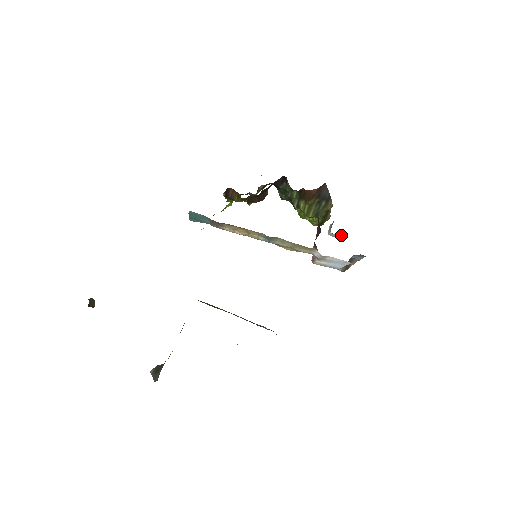
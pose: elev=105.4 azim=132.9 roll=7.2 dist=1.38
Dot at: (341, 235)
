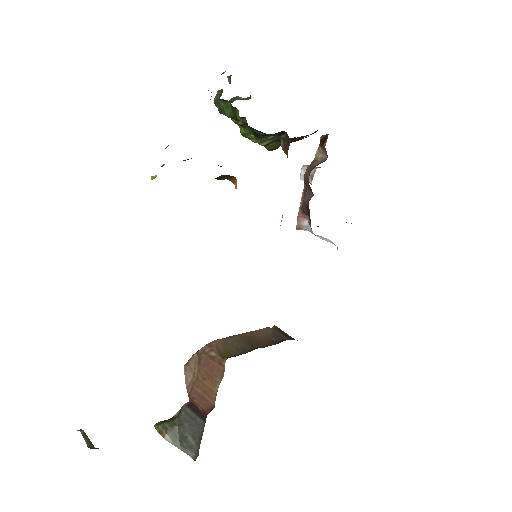
Dot at: occluded
